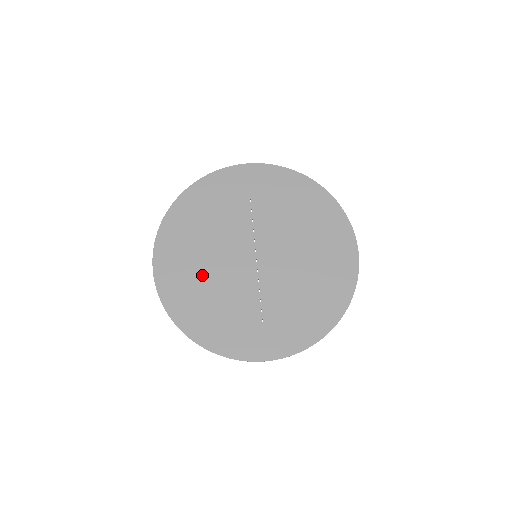
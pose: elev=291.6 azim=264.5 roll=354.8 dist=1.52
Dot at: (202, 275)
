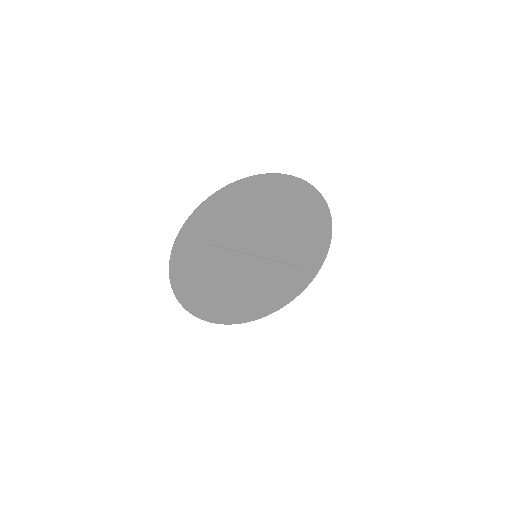
Dot at: (245, 295)
